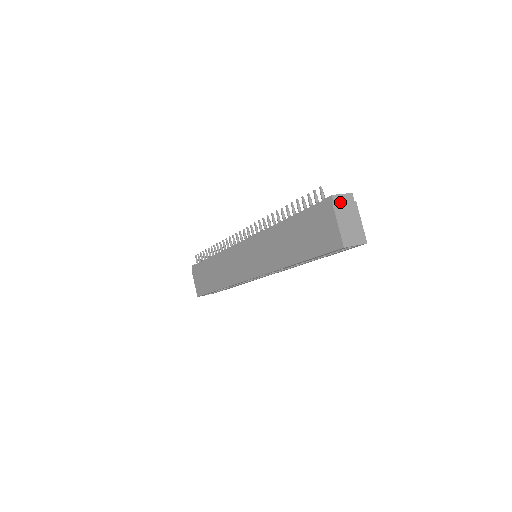
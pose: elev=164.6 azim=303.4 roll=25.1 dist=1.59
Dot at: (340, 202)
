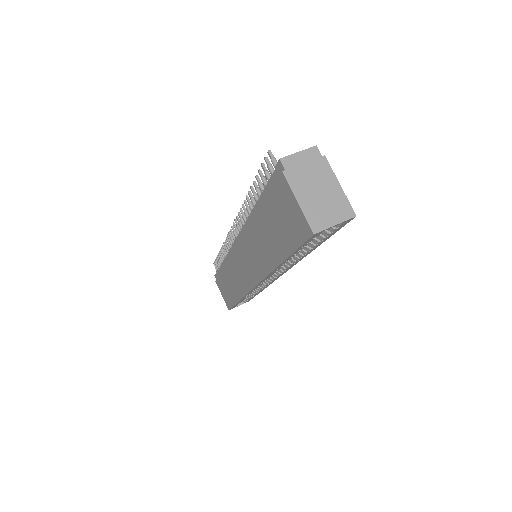
Dot at: (296, 165)
